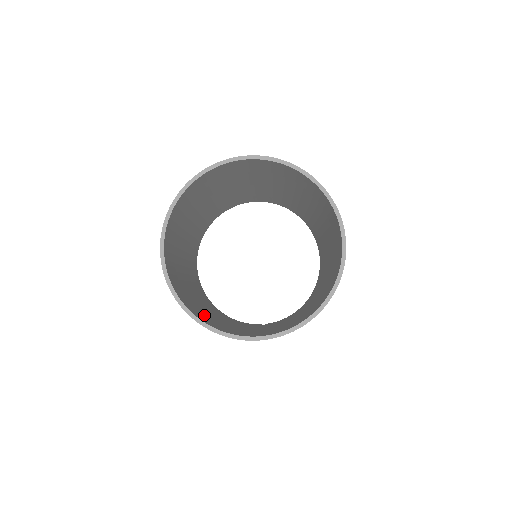
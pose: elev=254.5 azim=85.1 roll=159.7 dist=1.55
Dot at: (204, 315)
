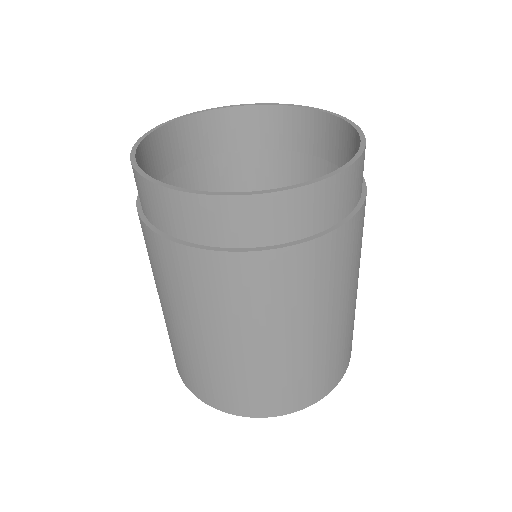
Dot at: occluded
